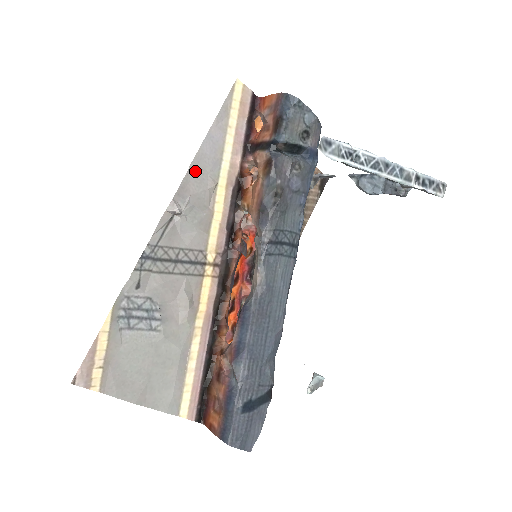
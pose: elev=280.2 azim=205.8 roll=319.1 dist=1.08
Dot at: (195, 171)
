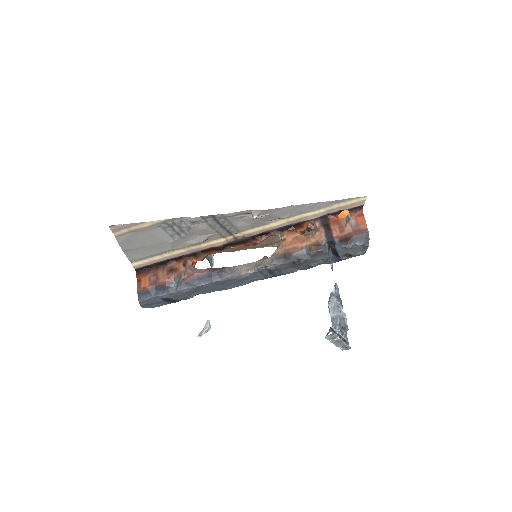
Dot at: (288, 209)
